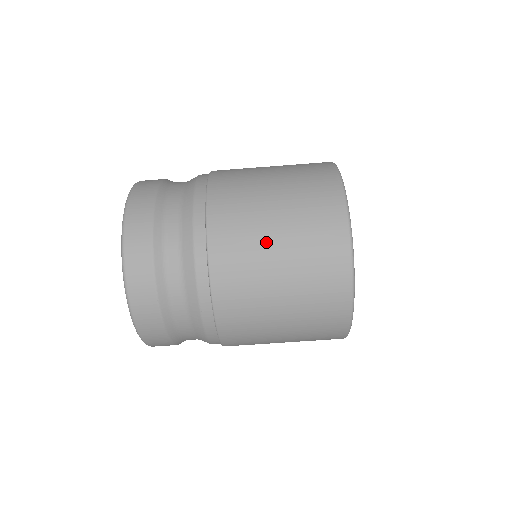
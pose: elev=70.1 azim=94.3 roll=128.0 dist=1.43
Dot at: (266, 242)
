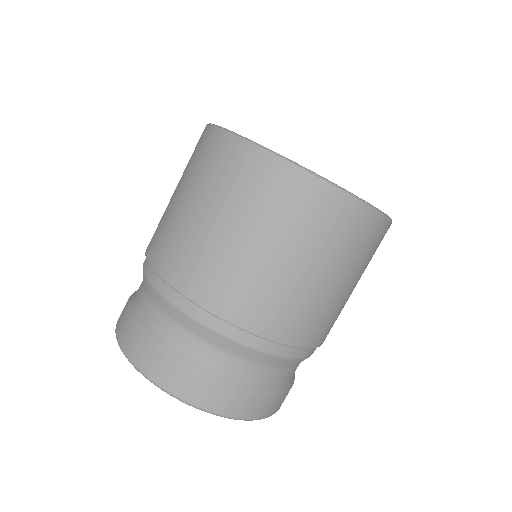
Dot at: (264, 265)
